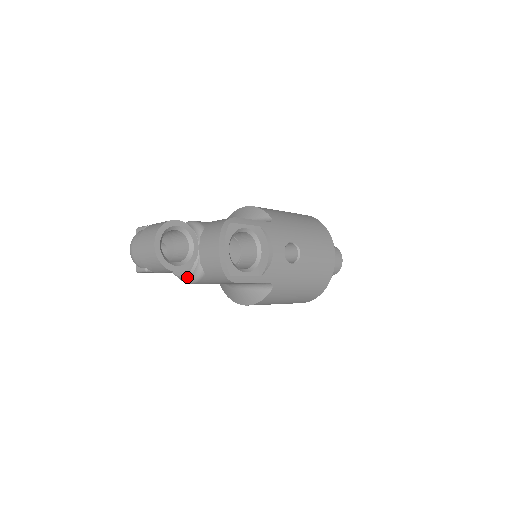
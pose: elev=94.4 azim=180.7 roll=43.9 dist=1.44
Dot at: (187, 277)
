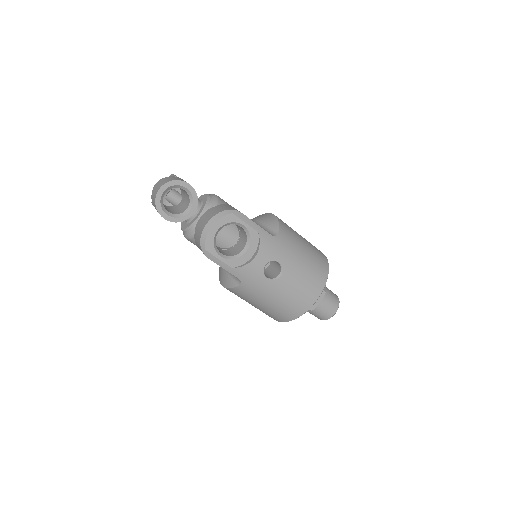
Dot at: (184, 231)
